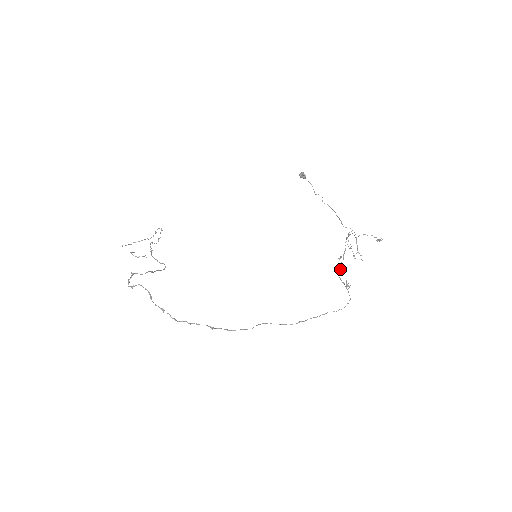
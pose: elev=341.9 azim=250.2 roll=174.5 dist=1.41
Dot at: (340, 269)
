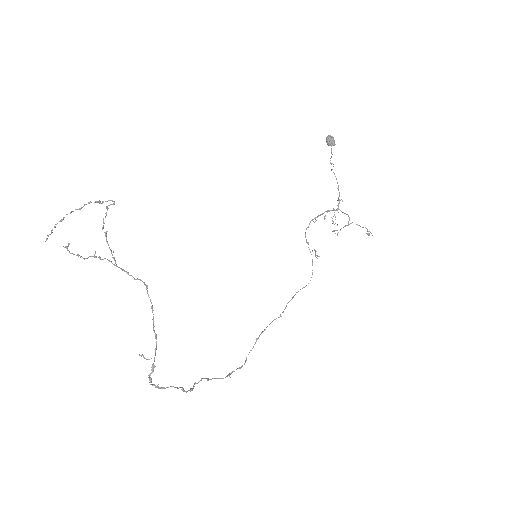
Dot at: (308, 226)
